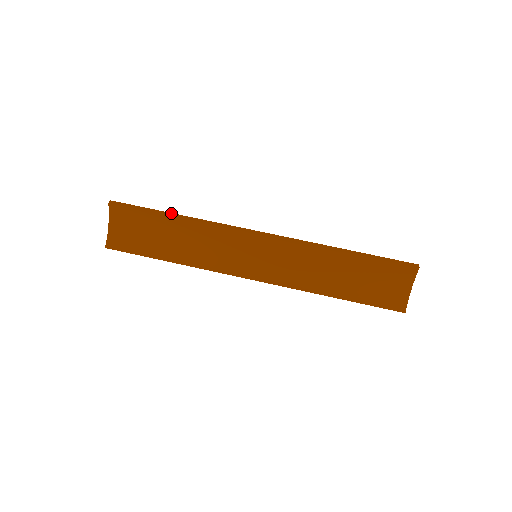
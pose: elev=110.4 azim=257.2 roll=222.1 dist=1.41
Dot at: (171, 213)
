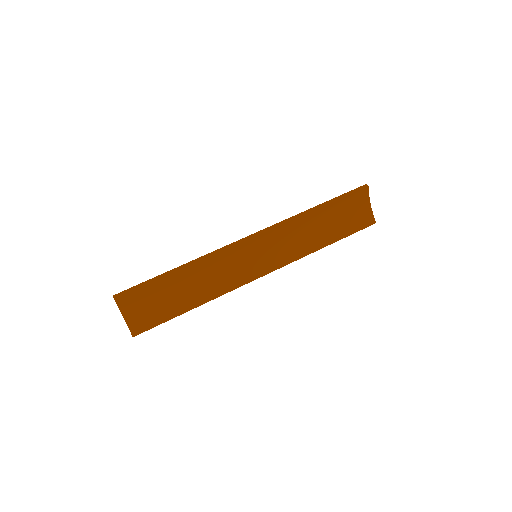
Dot at: (172, 270)
